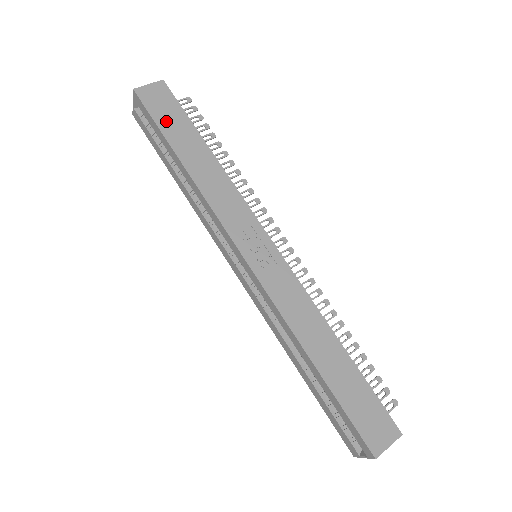
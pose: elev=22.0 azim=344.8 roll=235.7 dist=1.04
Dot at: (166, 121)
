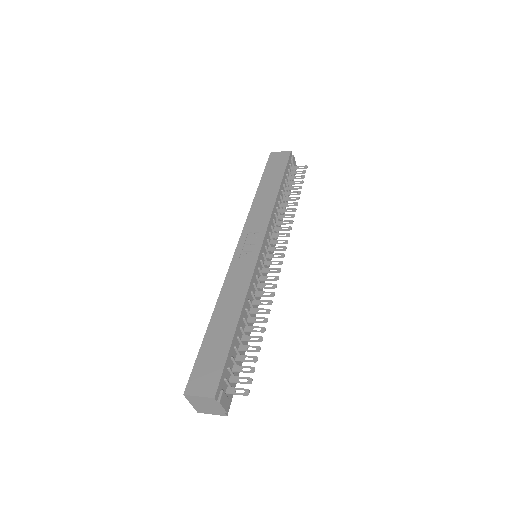
Dot at: (271, 170)
